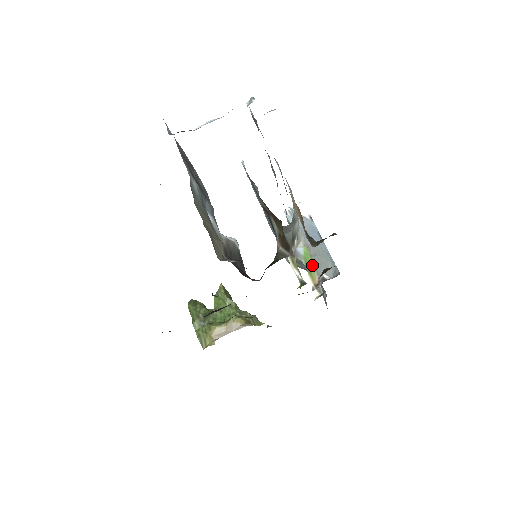
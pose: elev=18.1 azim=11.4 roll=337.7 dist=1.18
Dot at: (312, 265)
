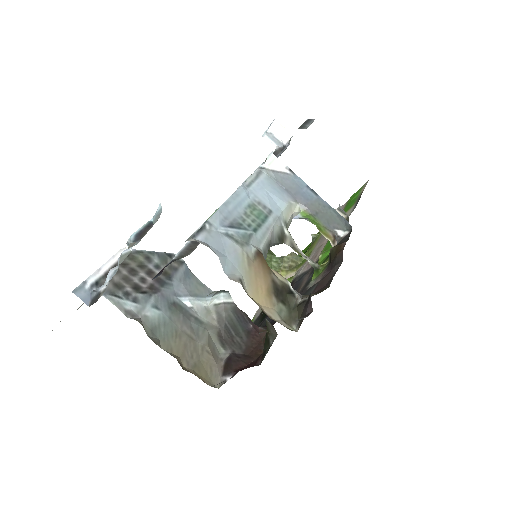
Dot at: (318, 224)
